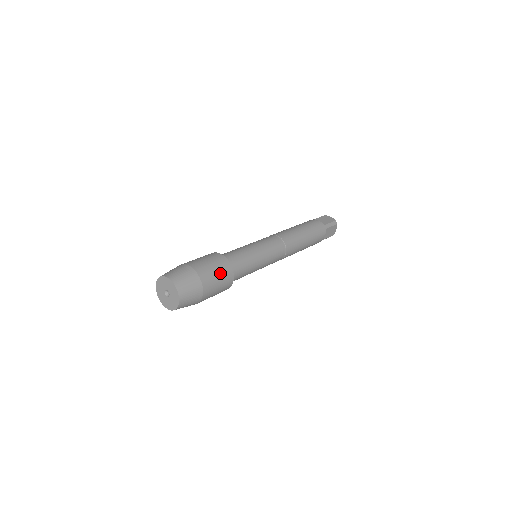
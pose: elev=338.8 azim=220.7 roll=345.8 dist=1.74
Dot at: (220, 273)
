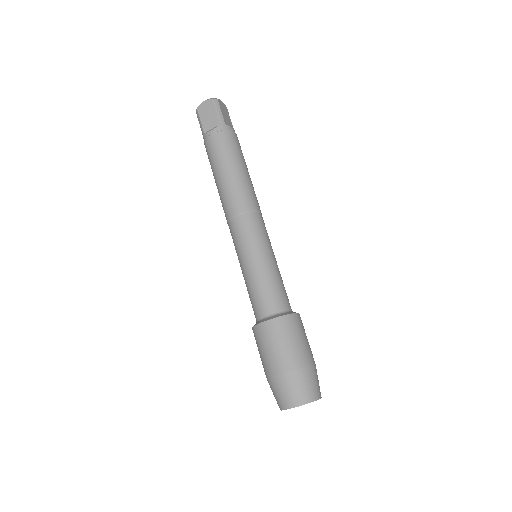
Dot at: occluded
